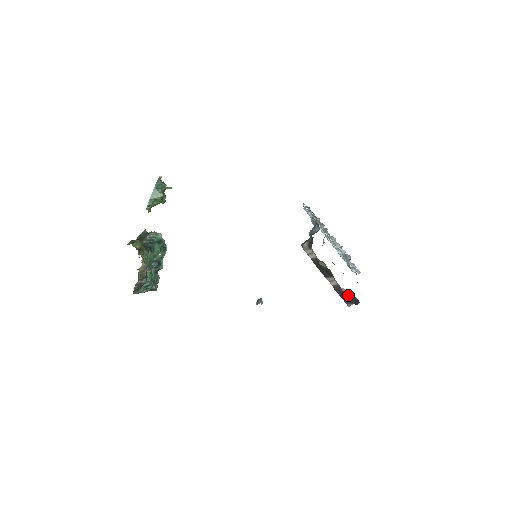
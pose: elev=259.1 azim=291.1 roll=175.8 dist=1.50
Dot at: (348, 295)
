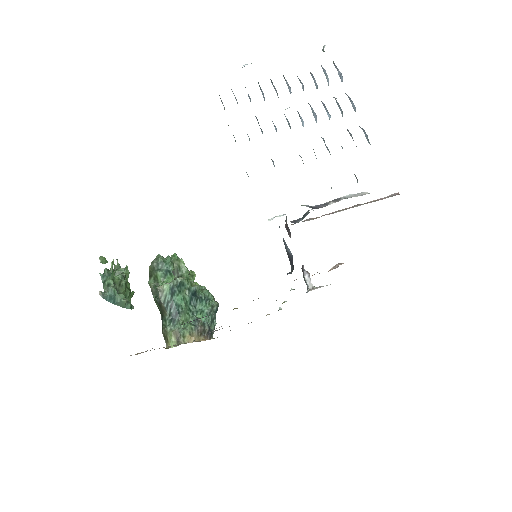
Dot at: occluded
